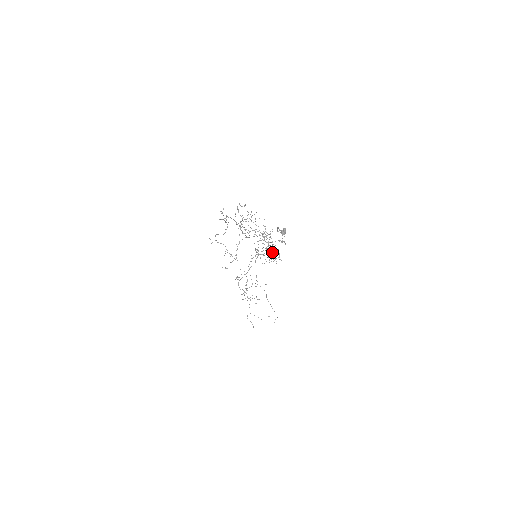
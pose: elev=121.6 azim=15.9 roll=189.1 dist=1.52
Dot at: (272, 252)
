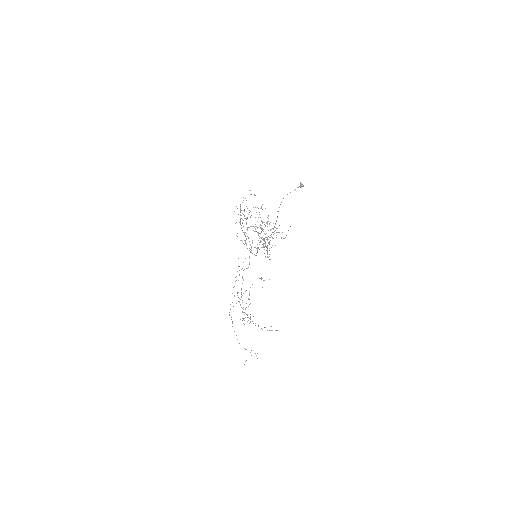
Dot at: (269, 242)
